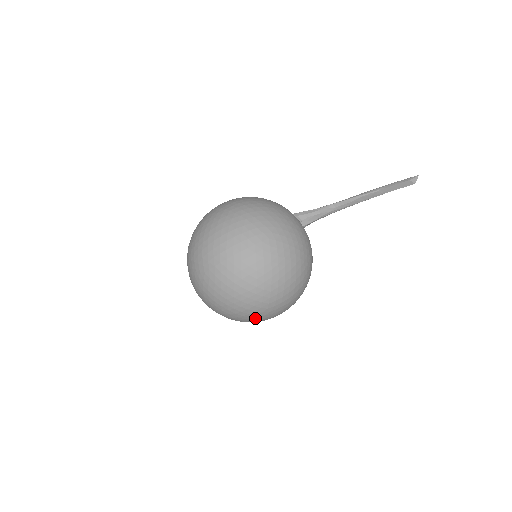
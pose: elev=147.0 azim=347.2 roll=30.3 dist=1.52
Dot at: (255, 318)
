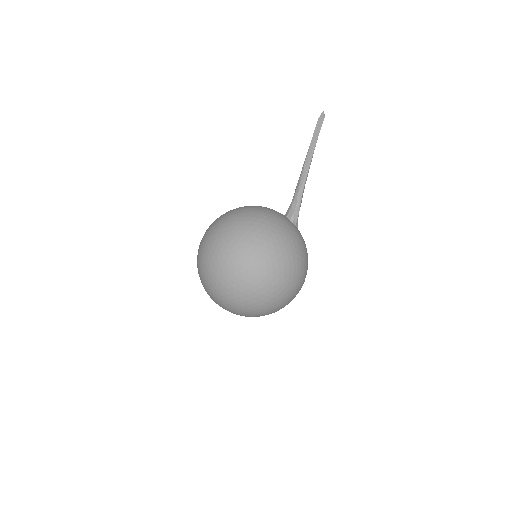
Dot at: (245, 285)
